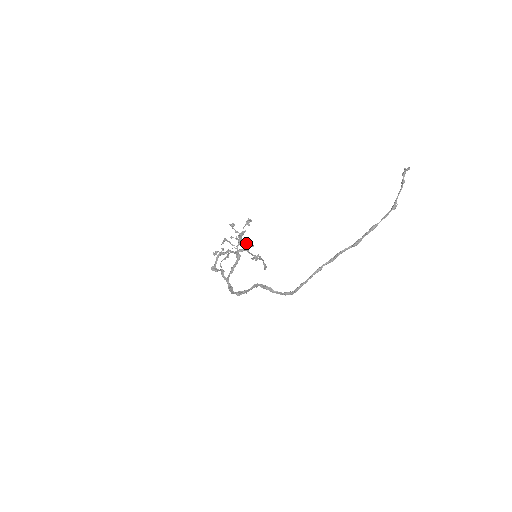
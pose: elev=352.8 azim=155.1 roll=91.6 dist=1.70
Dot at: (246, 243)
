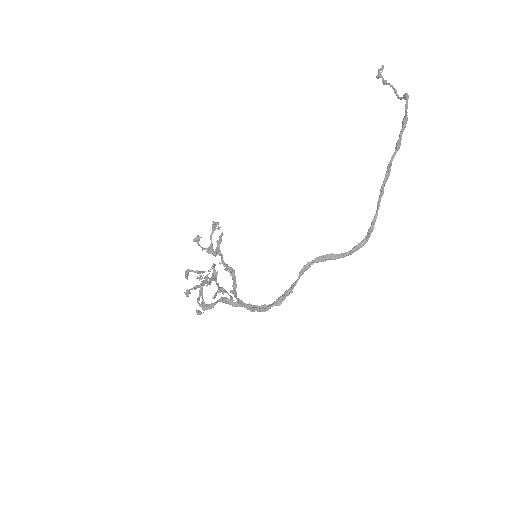
Dot at: (215, 265)
